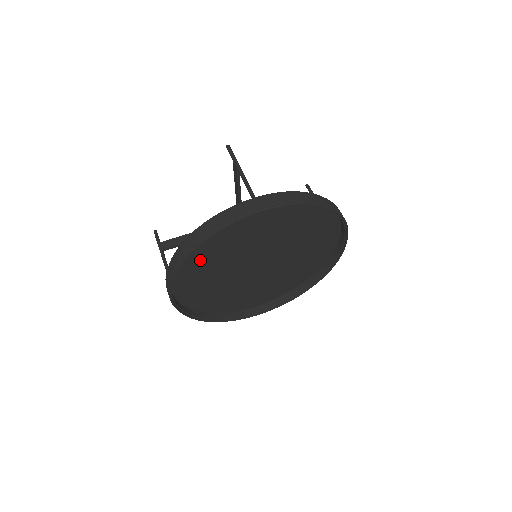
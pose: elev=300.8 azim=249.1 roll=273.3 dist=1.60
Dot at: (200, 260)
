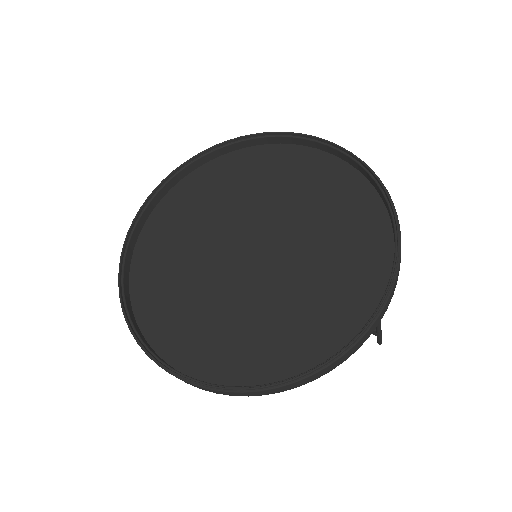
Dot at: (215, 184)
